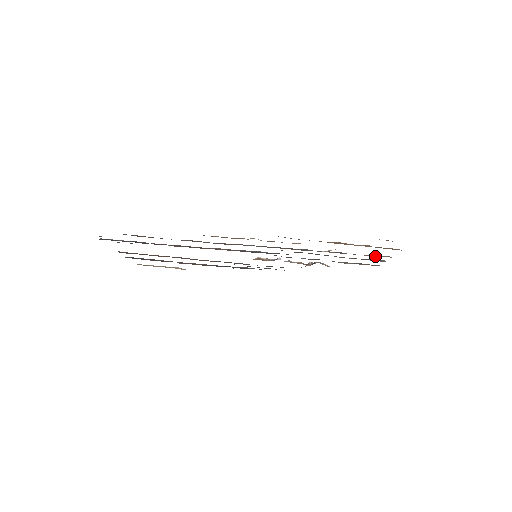
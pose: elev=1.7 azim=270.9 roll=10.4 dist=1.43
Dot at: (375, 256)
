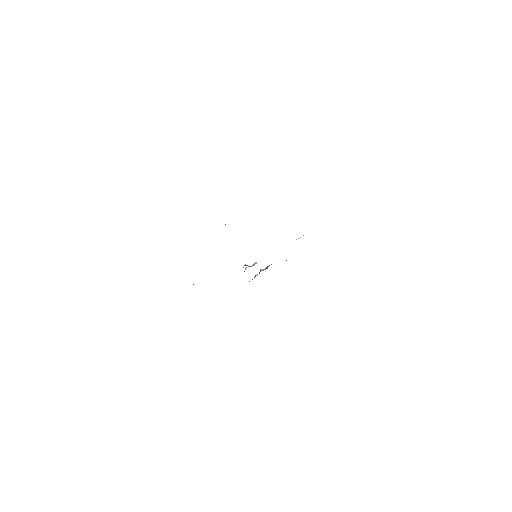
Dot at: occluded
